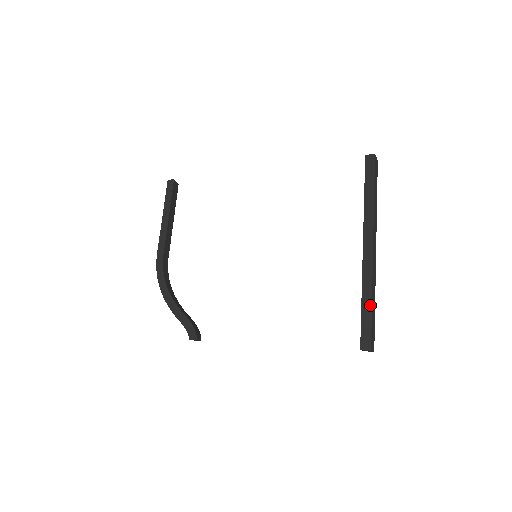
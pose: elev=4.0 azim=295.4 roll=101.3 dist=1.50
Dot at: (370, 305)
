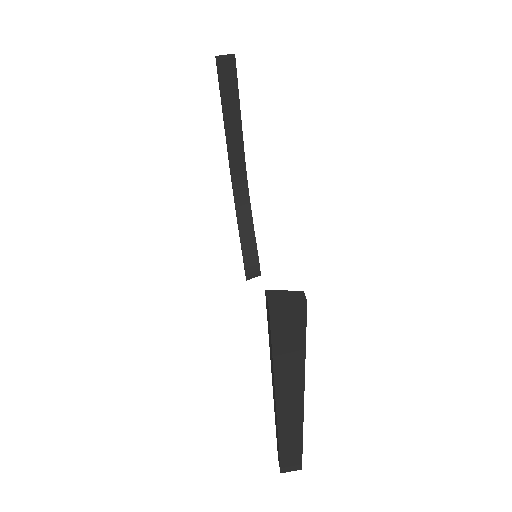
Dot at: (278, 449)
